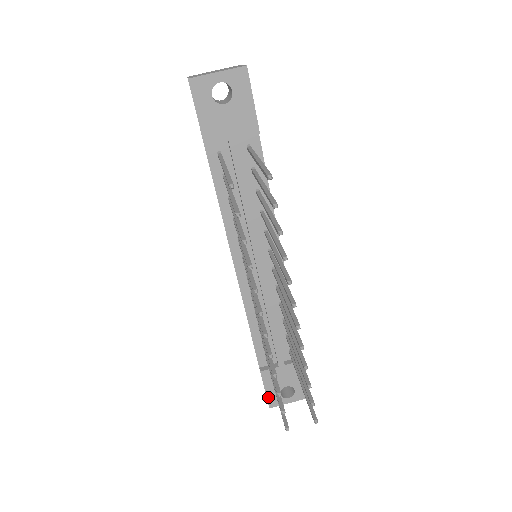
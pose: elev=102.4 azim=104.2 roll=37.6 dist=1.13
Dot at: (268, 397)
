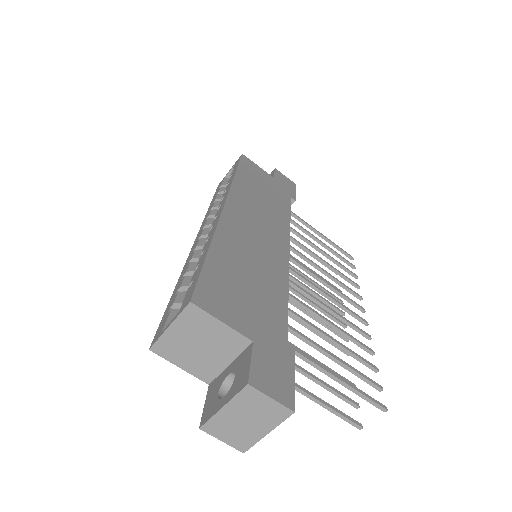
Dot at: occluded
